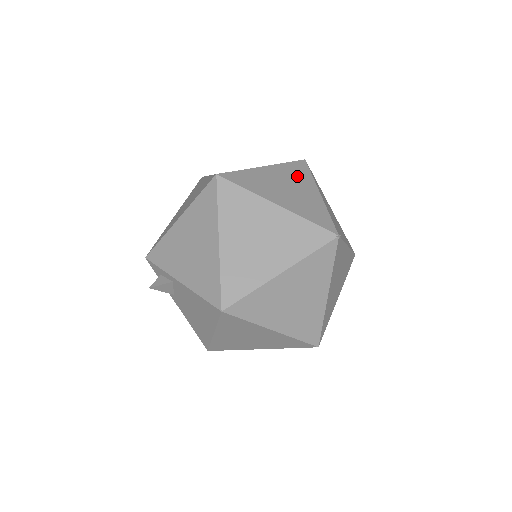
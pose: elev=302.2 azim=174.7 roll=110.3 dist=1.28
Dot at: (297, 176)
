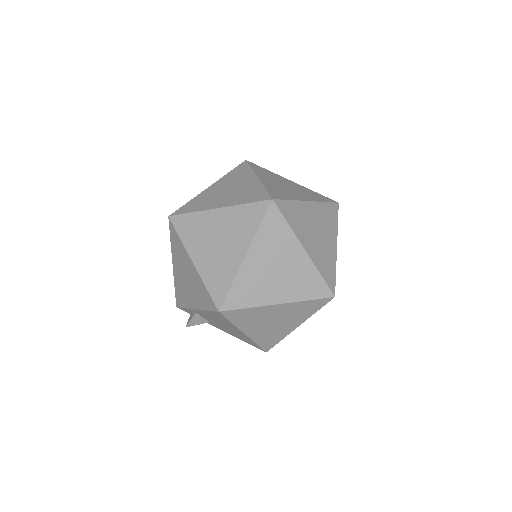
Dot at: (237, 177)
